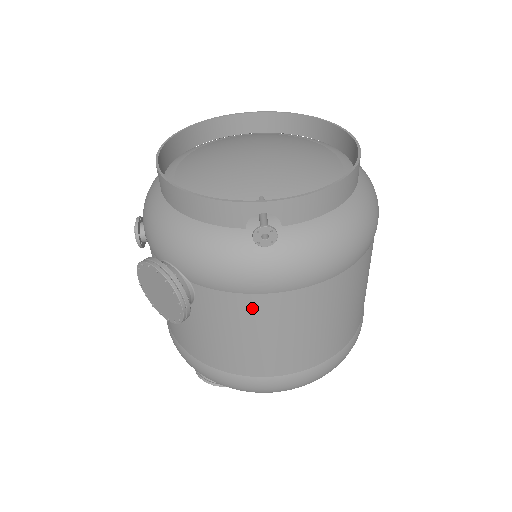
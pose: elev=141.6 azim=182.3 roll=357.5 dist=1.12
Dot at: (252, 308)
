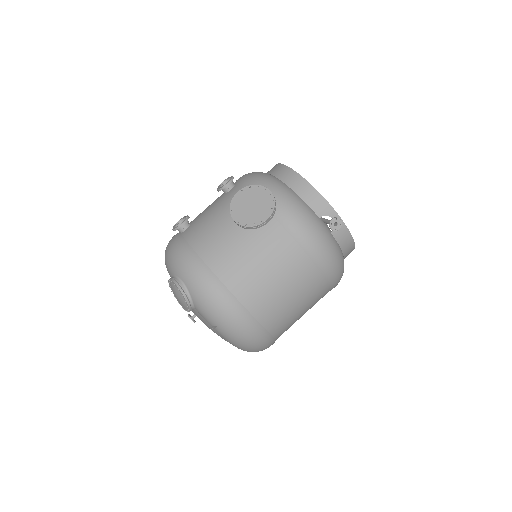
Dot at: (290, 253)
